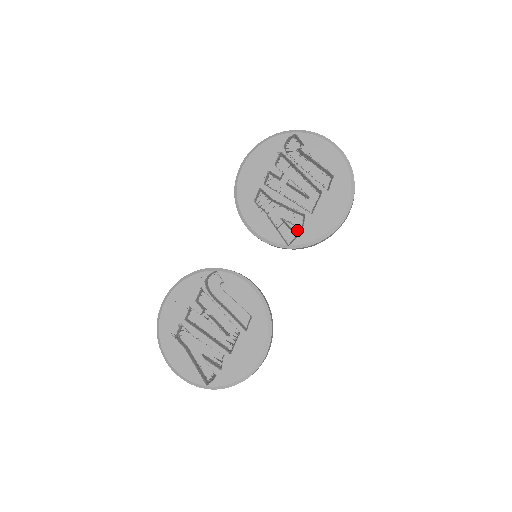
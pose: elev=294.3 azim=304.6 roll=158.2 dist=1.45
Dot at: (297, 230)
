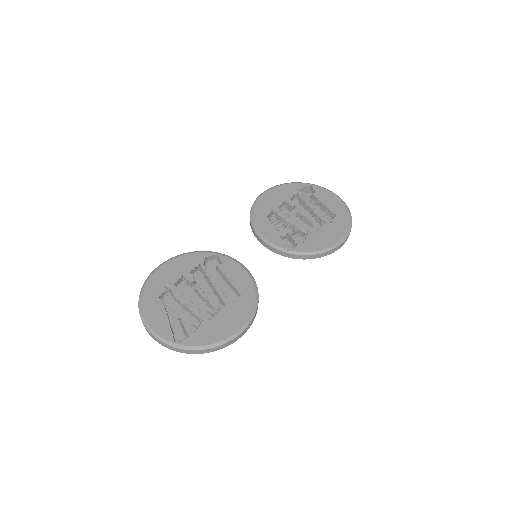
Dot at: (299, 242)
